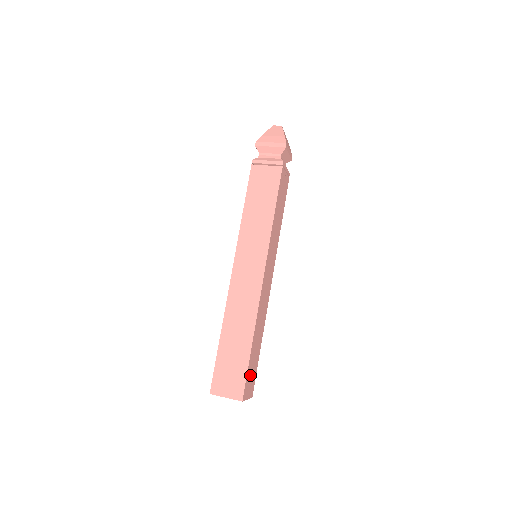
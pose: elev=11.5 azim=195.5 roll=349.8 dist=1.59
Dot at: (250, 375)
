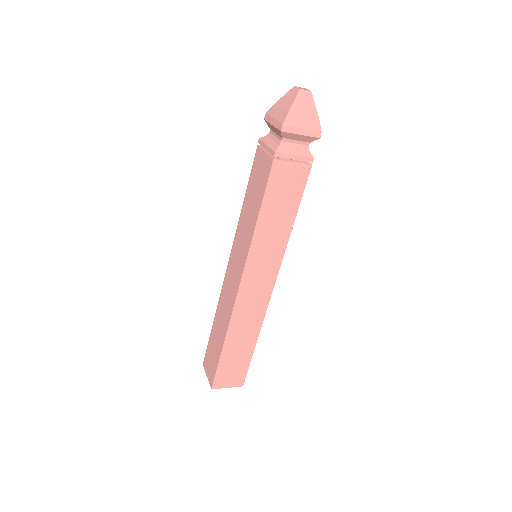
Dot at: occluded
